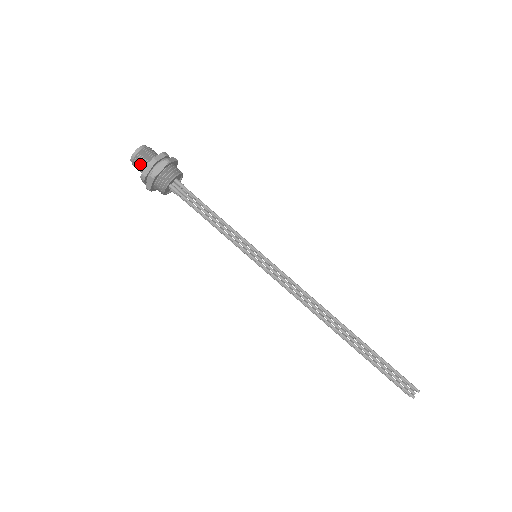
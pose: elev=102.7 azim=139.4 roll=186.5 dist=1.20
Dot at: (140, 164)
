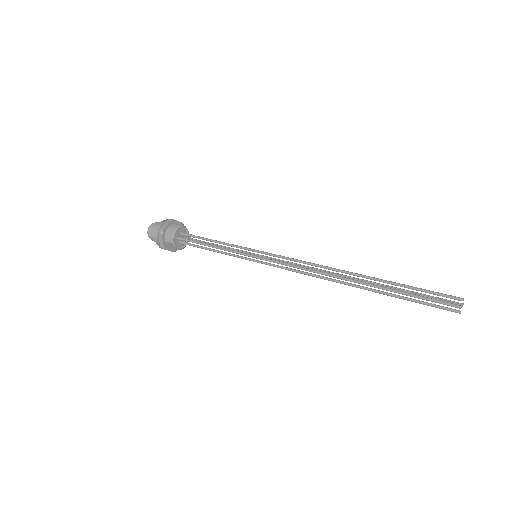
Dot at: (154, 233)
